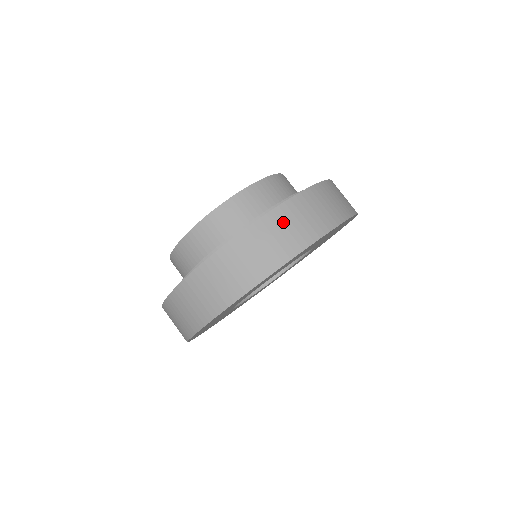
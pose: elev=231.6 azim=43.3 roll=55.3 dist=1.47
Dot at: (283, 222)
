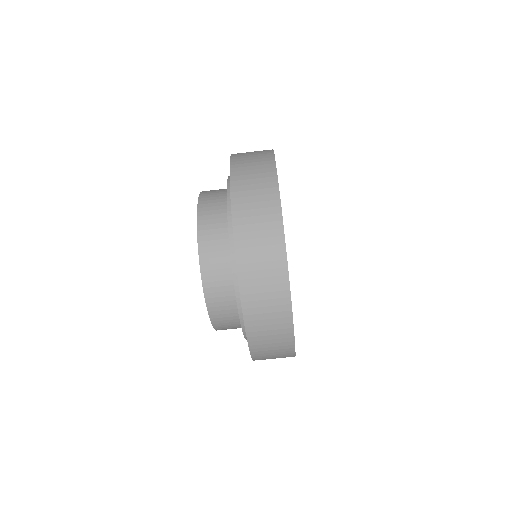
Dot at: (244, 158)
